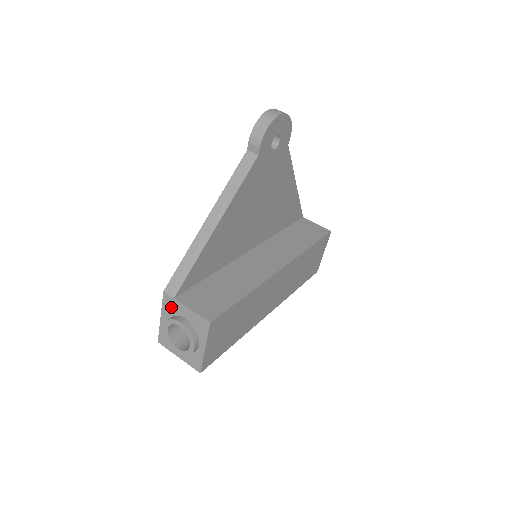
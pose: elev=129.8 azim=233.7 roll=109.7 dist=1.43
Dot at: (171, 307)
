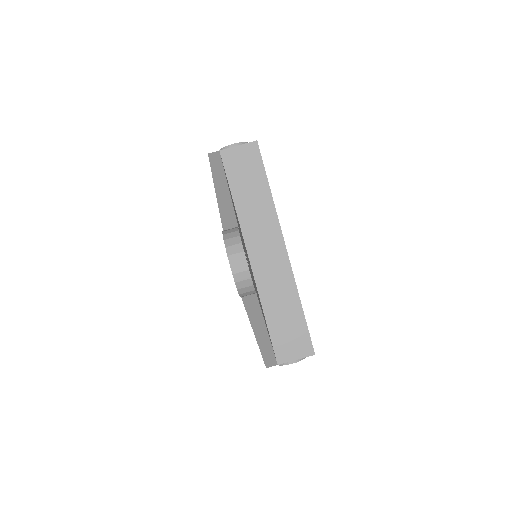
Dot at: occluded
